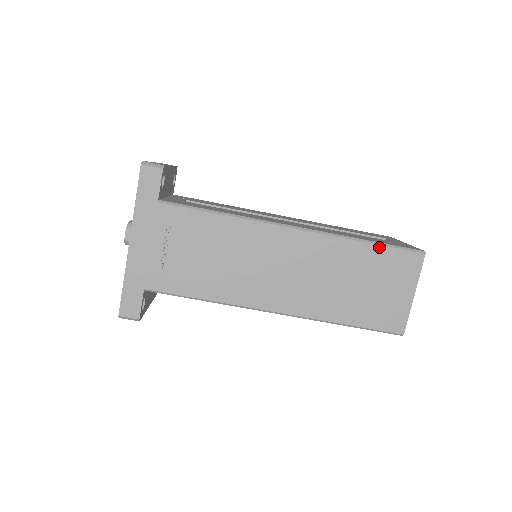
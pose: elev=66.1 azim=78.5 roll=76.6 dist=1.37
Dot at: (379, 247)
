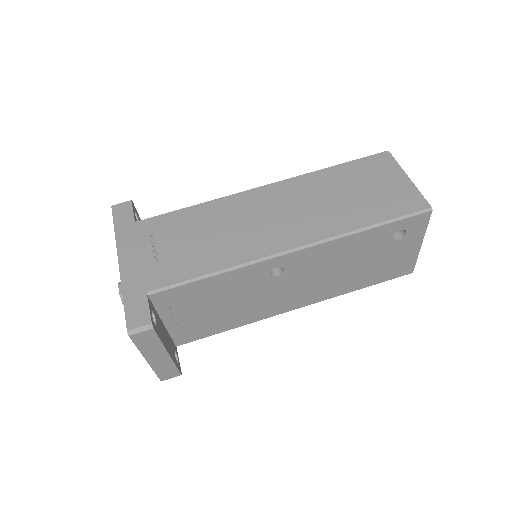
Dot at: (346, 164)
